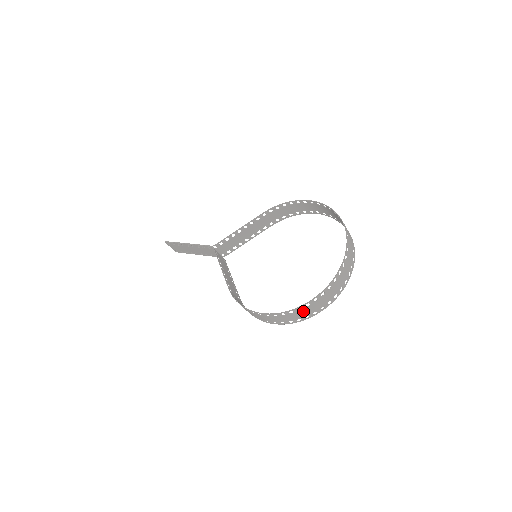
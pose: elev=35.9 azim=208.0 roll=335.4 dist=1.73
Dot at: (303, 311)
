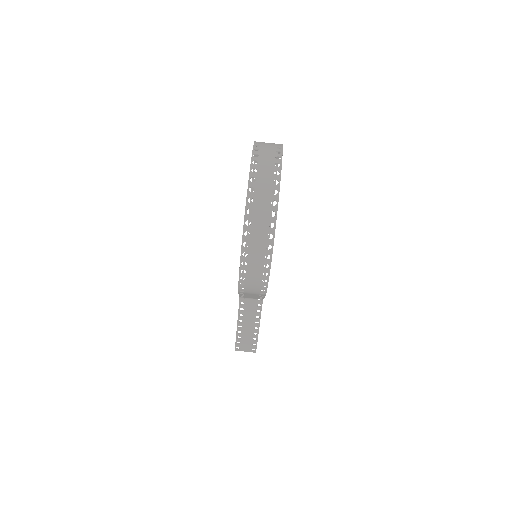
Dot at: (257, 211)
